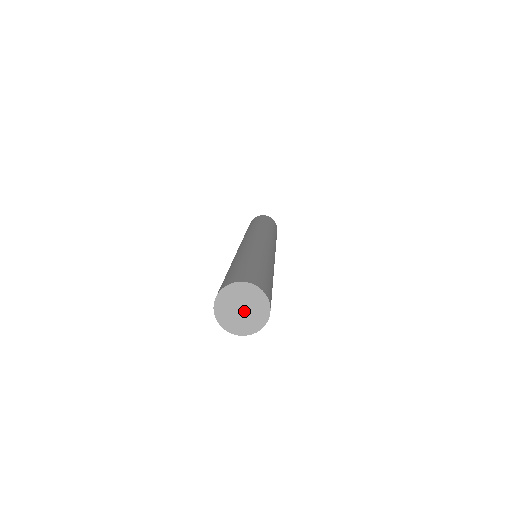
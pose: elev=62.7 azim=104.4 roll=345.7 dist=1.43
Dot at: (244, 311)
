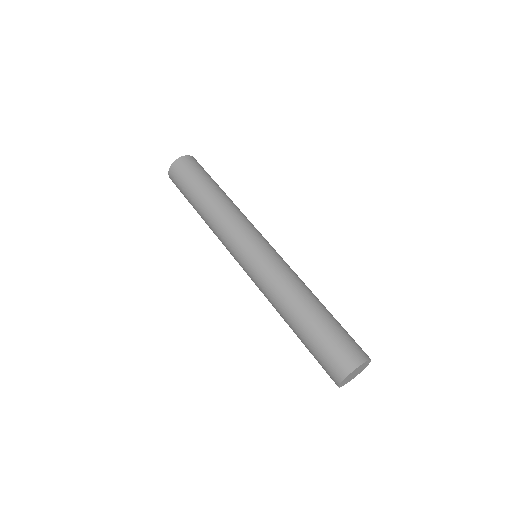
Dot at: (356, 372)
